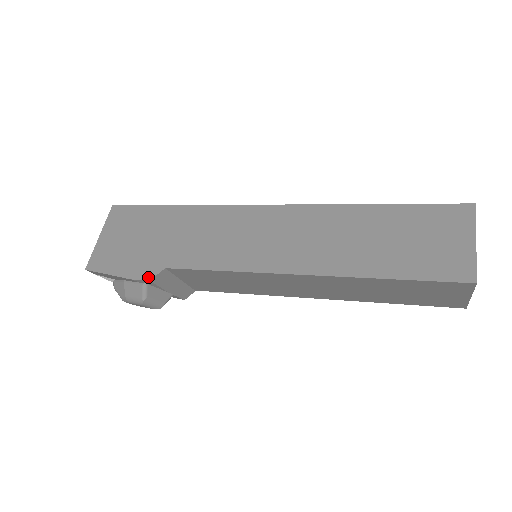
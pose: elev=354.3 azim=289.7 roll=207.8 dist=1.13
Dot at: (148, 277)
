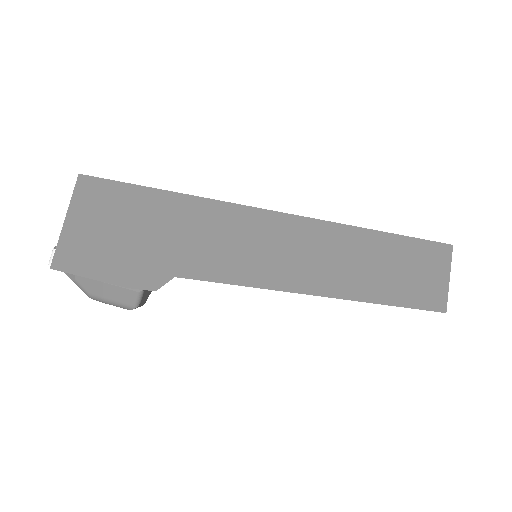
Dot at: (153, 287)
